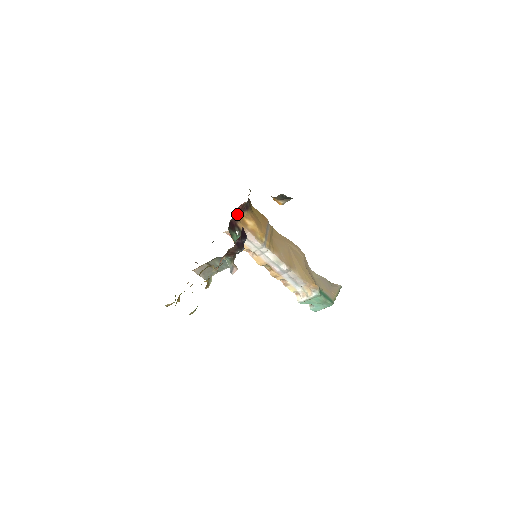
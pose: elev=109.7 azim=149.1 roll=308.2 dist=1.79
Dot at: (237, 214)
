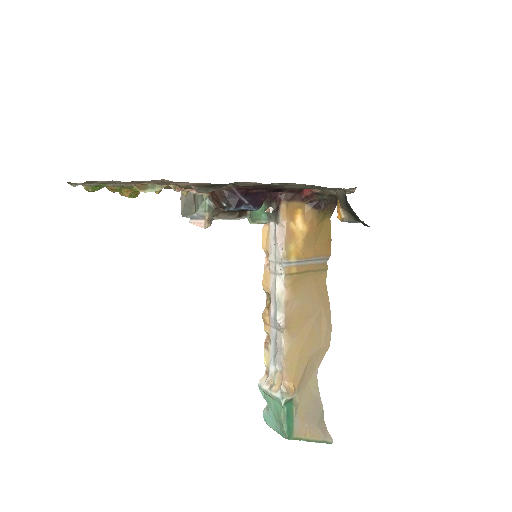
Dot at: (295, 193)
